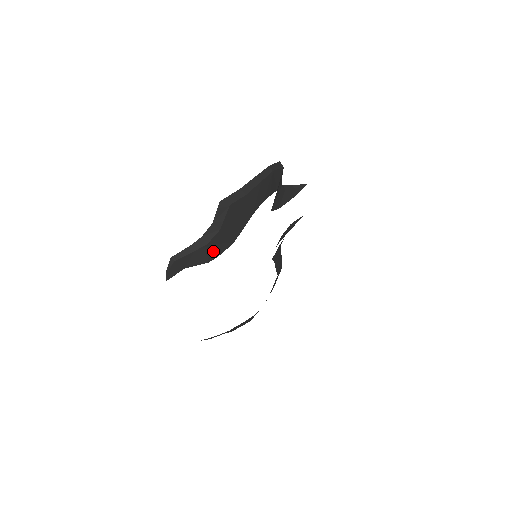
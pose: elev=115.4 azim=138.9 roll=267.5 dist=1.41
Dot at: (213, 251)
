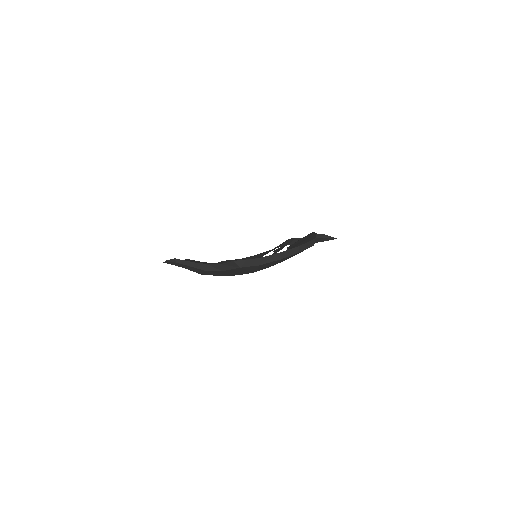
Dot at: (209, 273)
